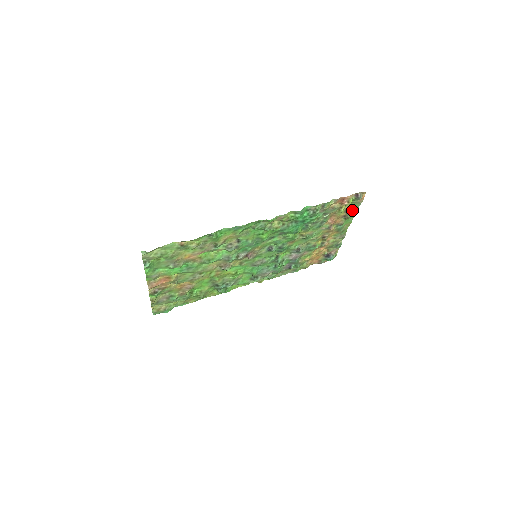
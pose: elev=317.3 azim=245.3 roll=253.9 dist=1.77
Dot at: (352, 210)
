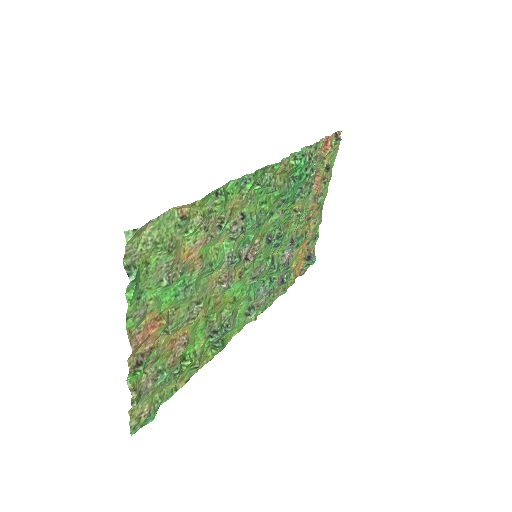
Dot at: (330, 166)
